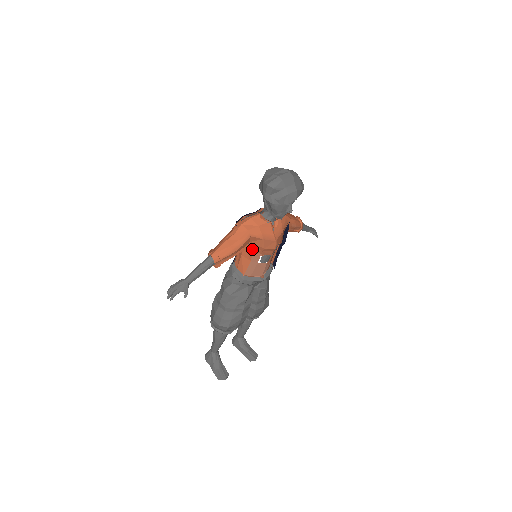
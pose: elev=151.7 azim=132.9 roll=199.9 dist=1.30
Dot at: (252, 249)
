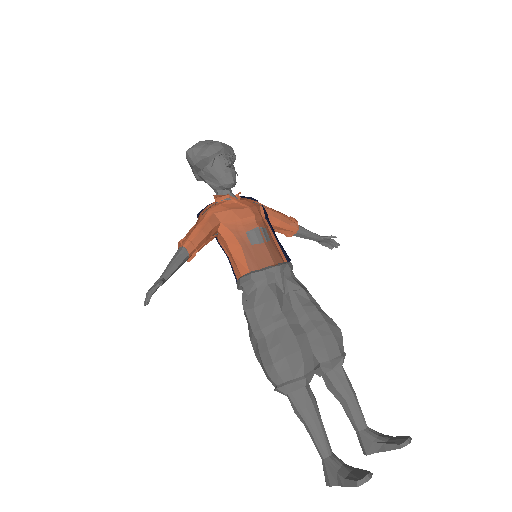
Dot at: (230, 230)
